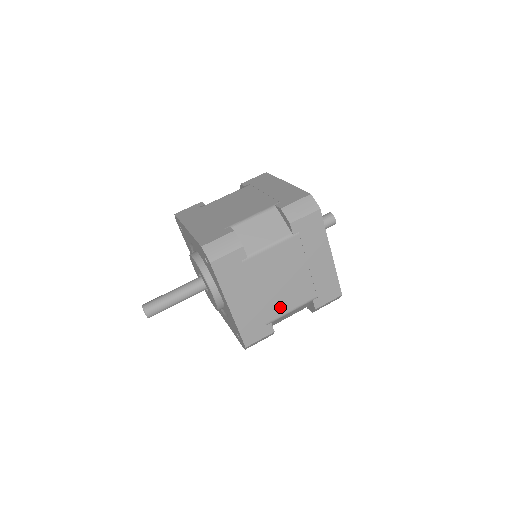
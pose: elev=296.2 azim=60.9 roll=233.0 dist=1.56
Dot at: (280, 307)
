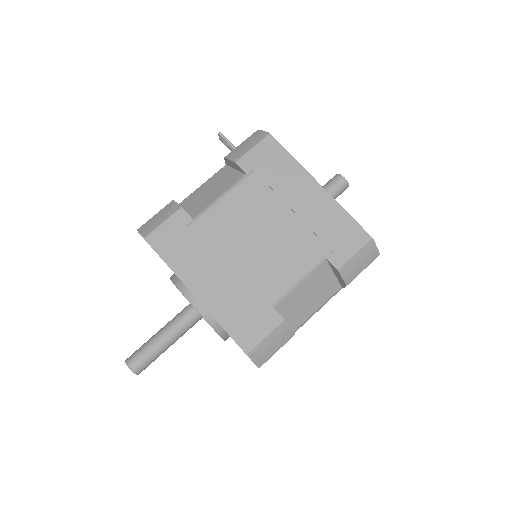
Dot at: occluded
